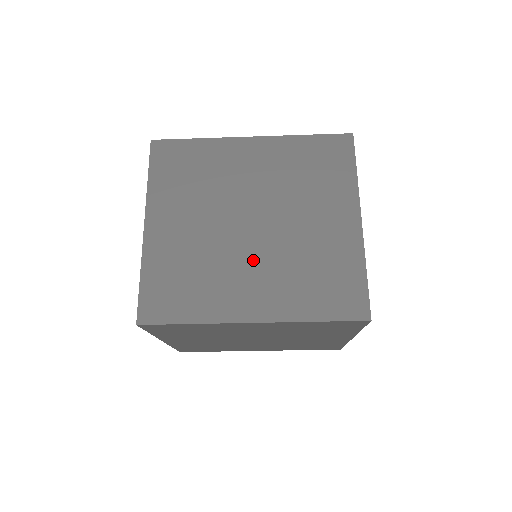
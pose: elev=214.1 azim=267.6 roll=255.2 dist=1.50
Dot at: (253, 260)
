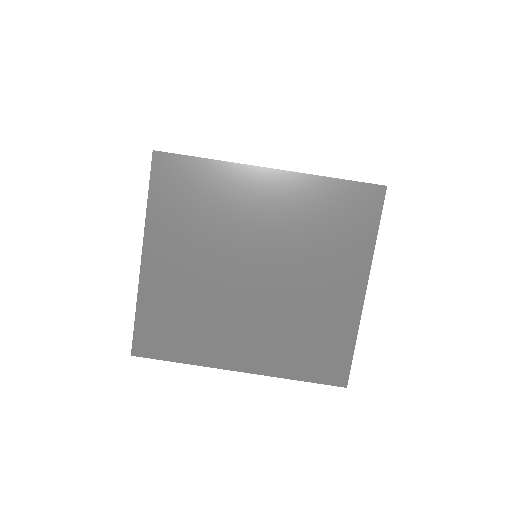
Dot at: occluded
